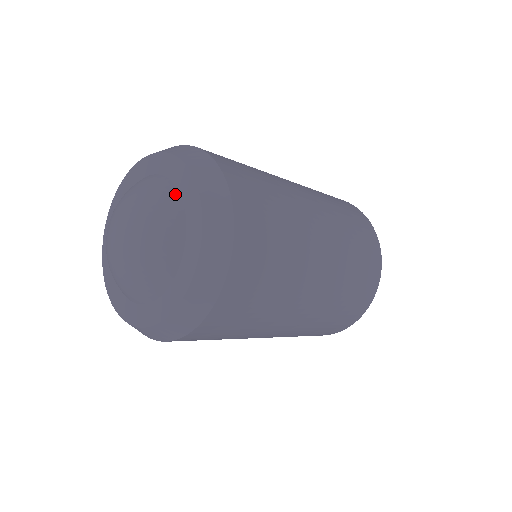
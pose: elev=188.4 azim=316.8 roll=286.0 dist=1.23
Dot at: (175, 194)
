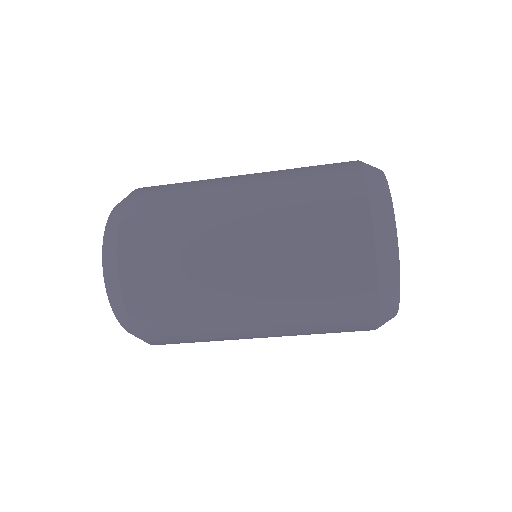
Dot at: occluded
